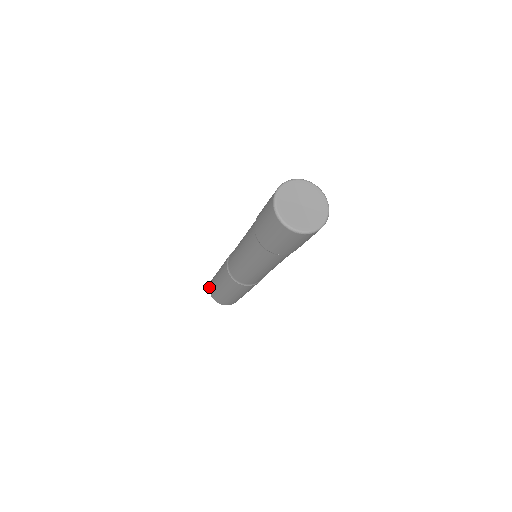
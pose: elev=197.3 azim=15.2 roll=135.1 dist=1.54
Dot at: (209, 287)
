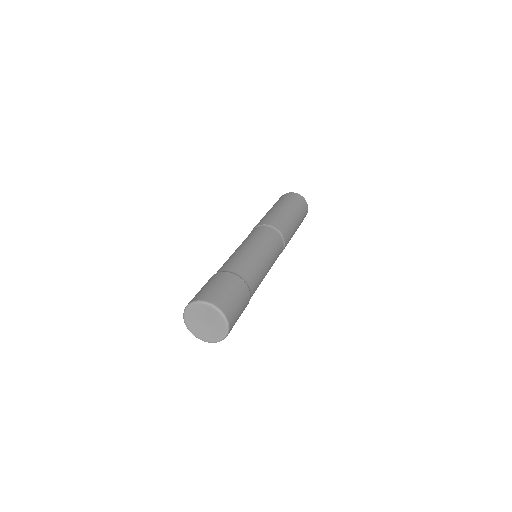
Dot at: occluded
